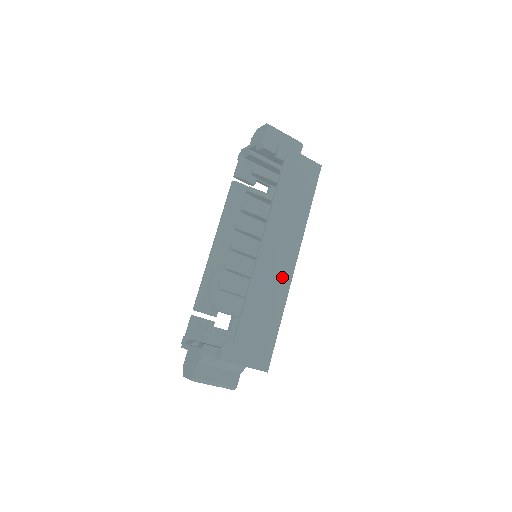
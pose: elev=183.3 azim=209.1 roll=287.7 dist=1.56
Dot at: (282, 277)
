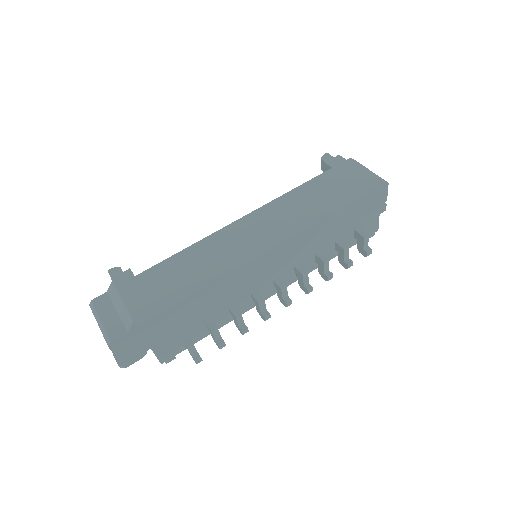
Dot at: (242, 252)
